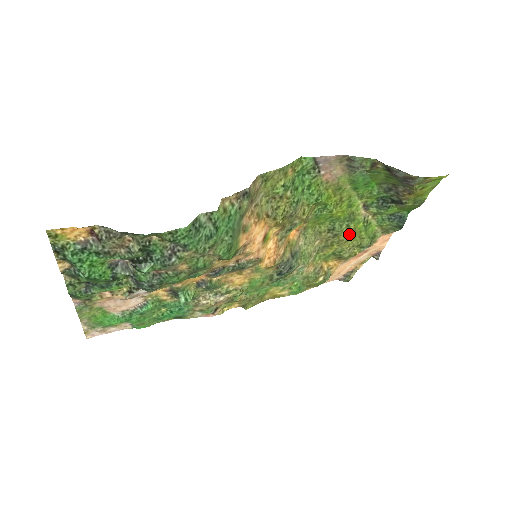
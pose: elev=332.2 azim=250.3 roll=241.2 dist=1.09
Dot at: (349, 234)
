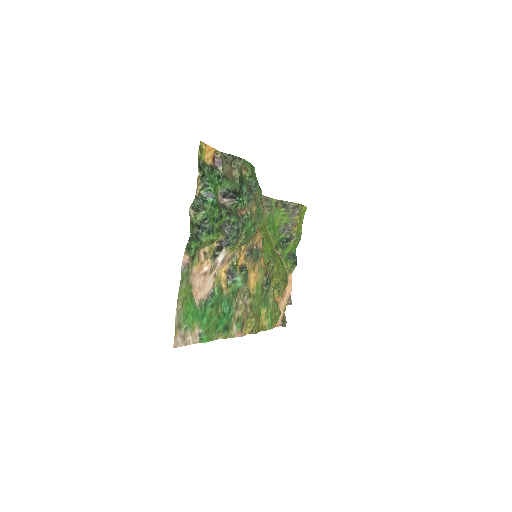
Dot at: (277, 268)
